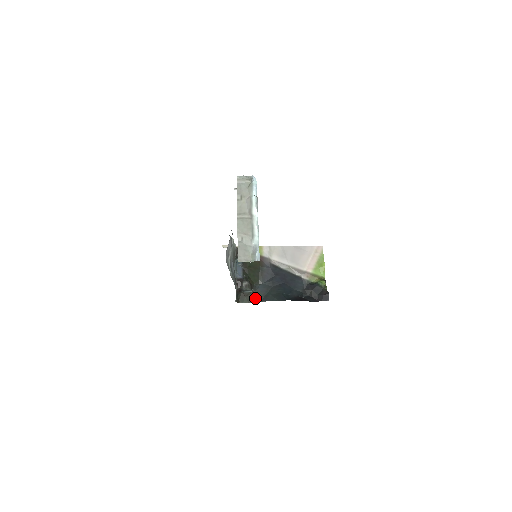
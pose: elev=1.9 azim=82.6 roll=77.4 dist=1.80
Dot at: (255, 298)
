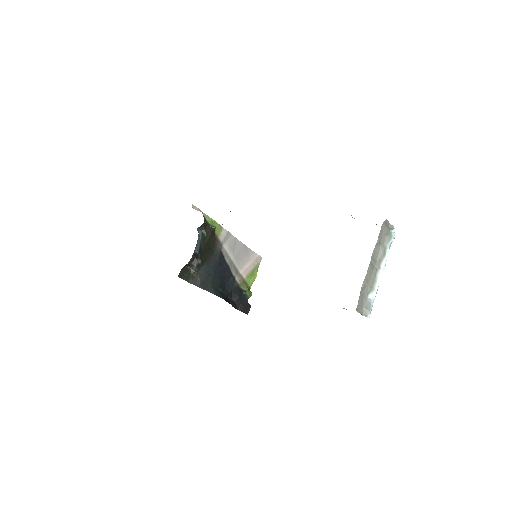
Dot at: (194, 280)
